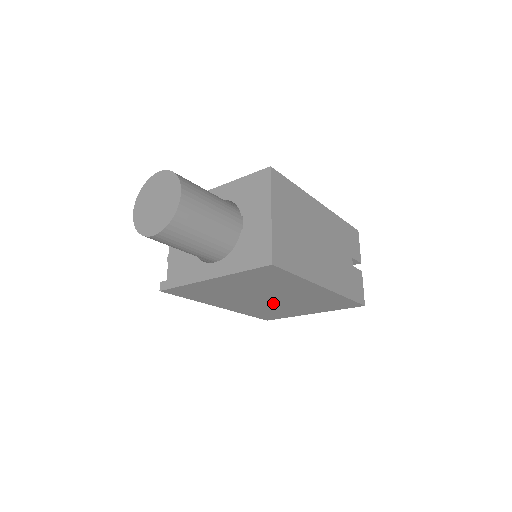
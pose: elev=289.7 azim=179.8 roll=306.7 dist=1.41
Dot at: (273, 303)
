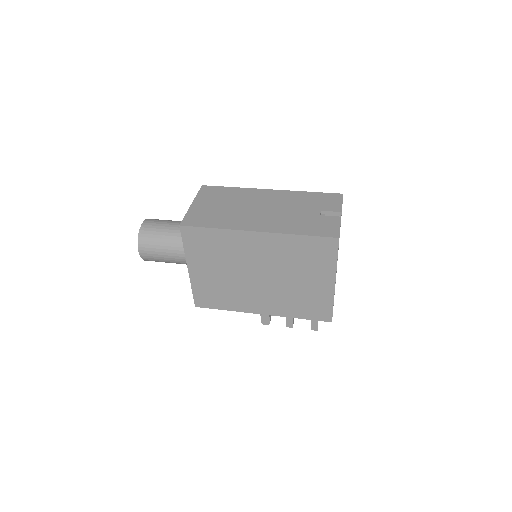
Dot at: (275, 282)
